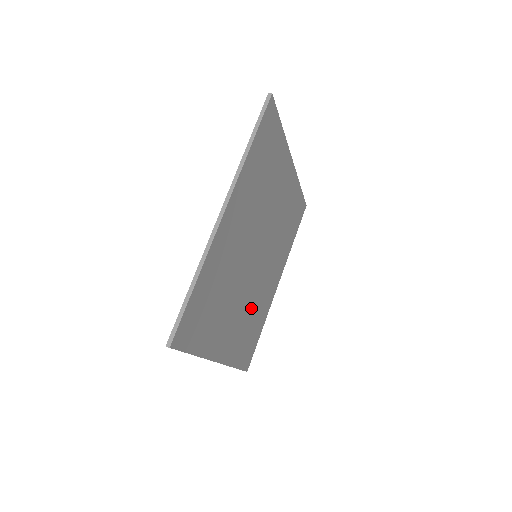
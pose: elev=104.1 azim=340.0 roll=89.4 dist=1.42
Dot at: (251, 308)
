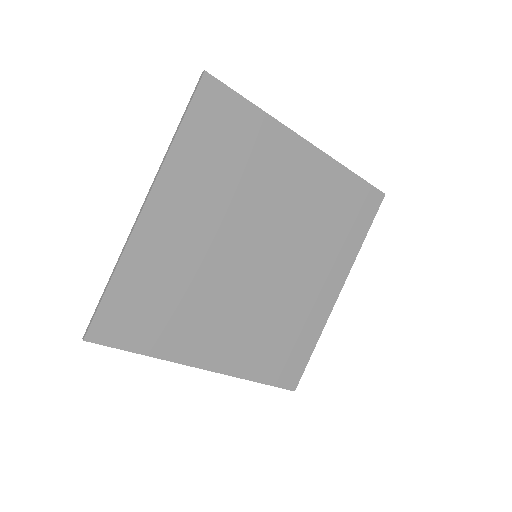
Dot at: (269, 316)
